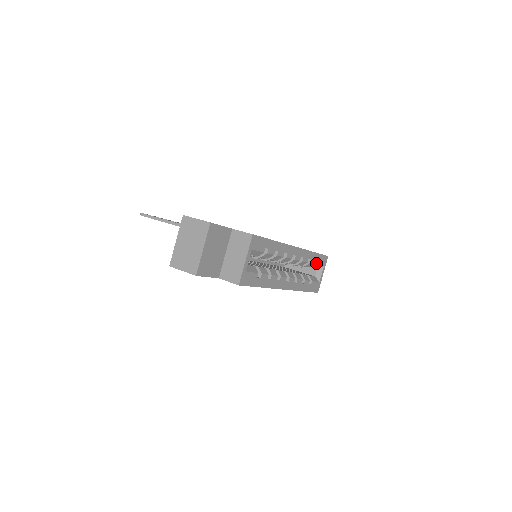
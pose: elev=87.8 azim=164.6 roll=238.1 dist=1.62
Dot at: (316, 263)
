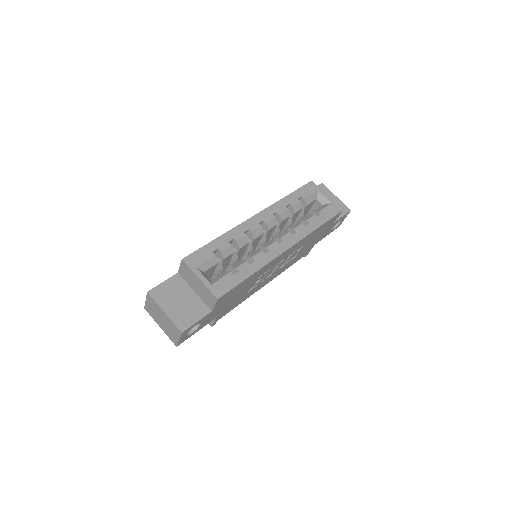
Dot at: (303, 199)
